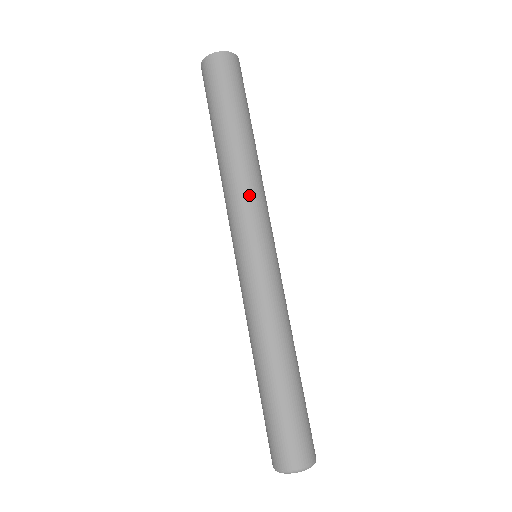
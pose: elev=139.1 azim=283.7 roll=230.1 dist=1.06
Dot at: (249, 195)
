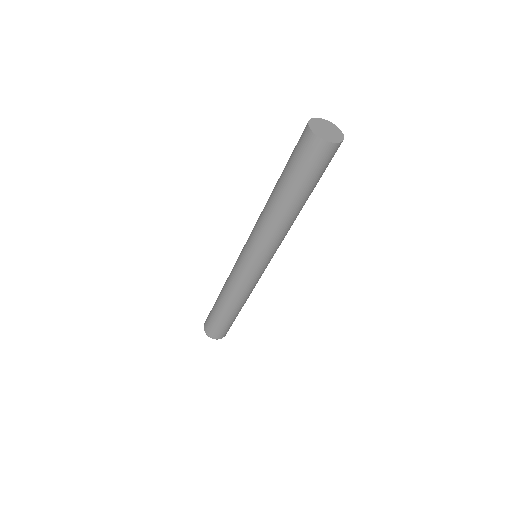
Dot at: (263, 236)
